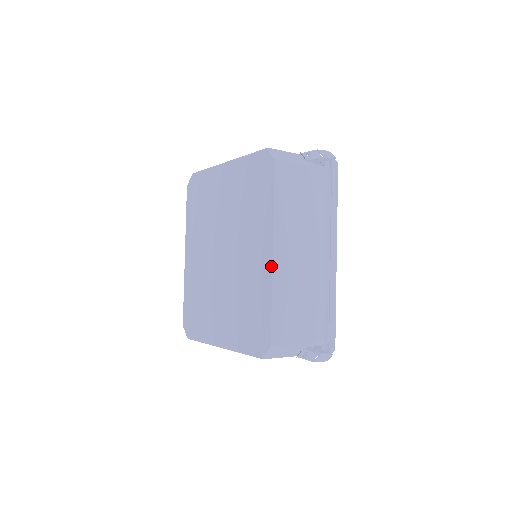
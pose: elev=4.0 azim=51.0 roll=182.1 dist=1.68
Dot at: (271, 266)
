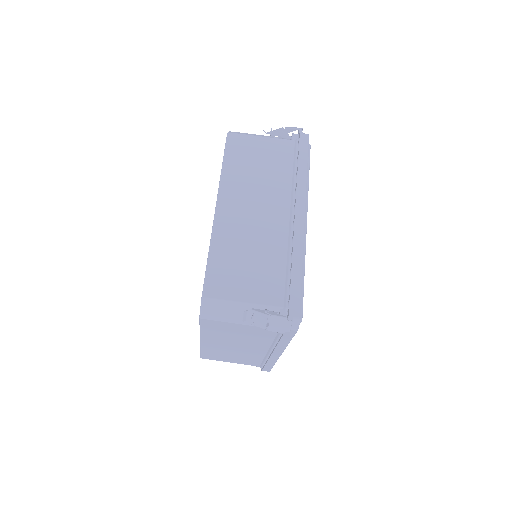
Dot at: (213, 221)
